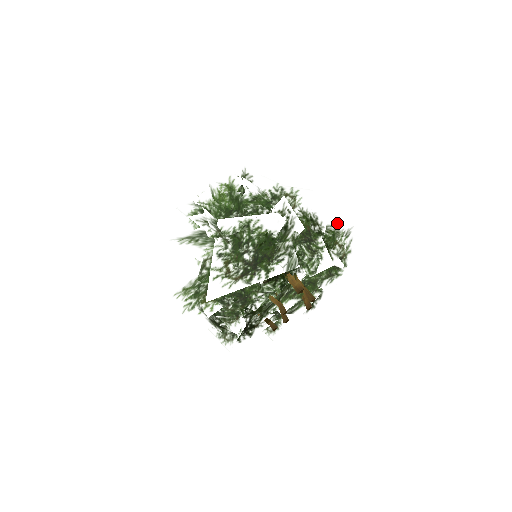
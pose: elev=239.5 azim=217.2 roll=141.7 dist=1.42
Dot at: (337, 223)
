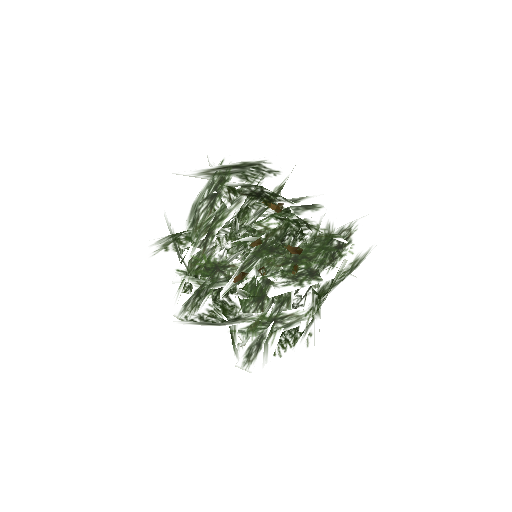
Dot at: (357, 254)
